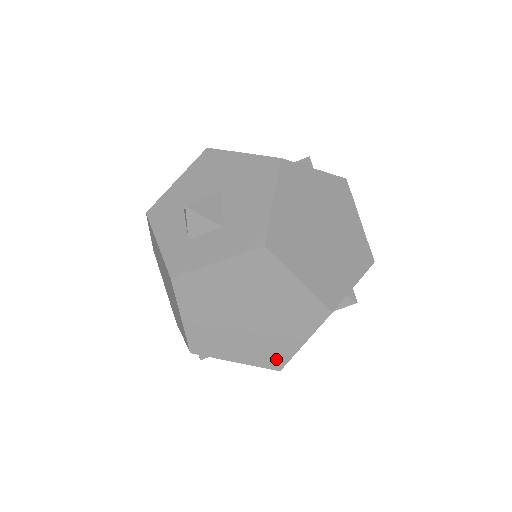
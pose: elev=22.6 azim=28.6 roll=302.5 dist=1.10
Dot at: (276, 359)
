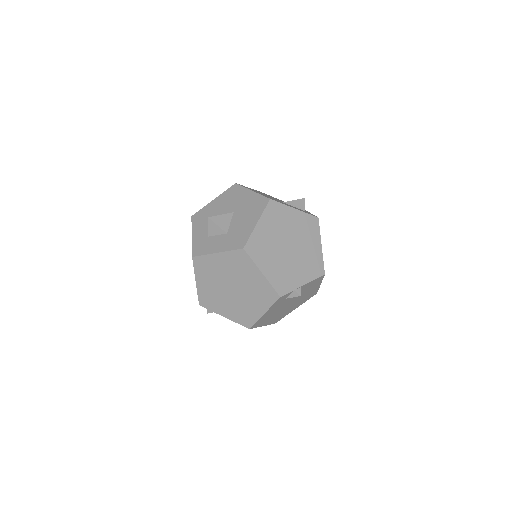
Dot at: (247, 320)
